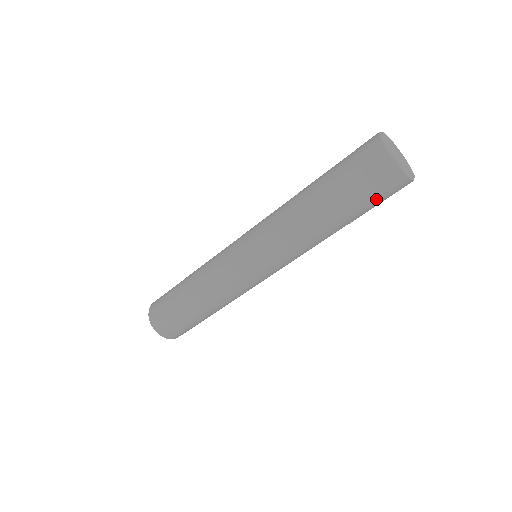
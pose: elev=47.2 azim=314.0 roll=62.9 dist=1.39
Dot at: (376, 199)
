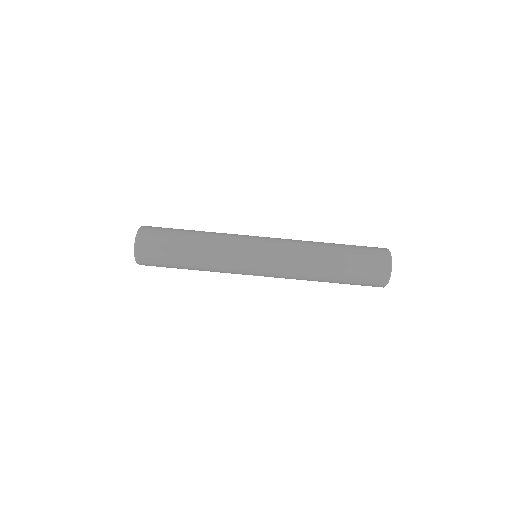
Dot at: (365, 269)
